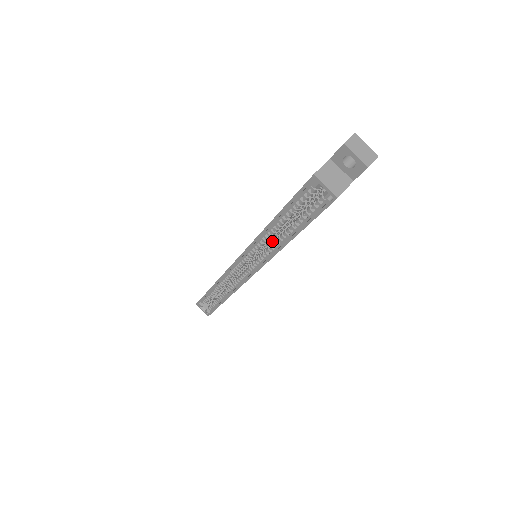
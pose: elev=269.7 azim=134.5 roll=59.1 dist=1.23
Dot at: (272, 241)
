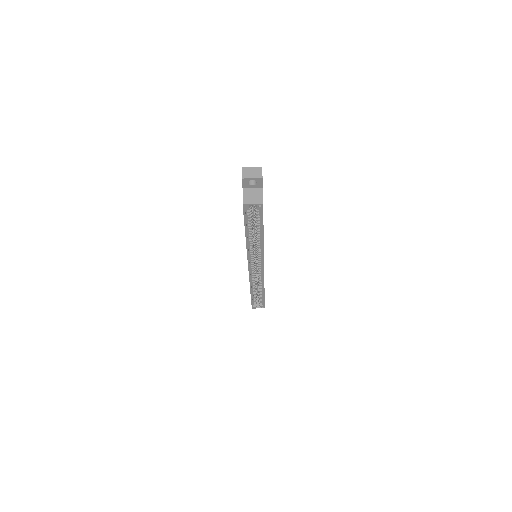
Dot at: (256, 244)
